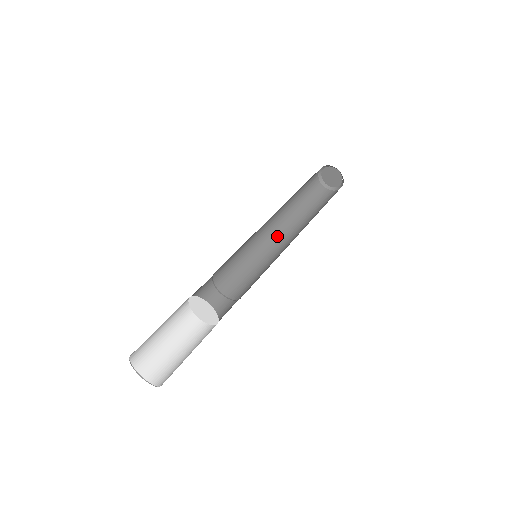
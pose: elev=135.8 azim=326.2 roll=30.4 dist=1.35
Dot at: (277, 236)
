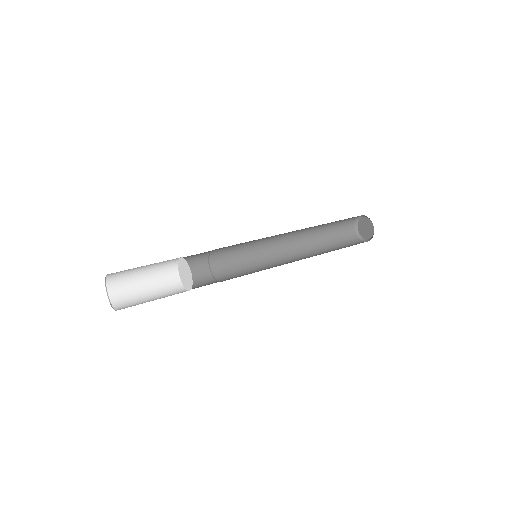
Dot at: occluded
